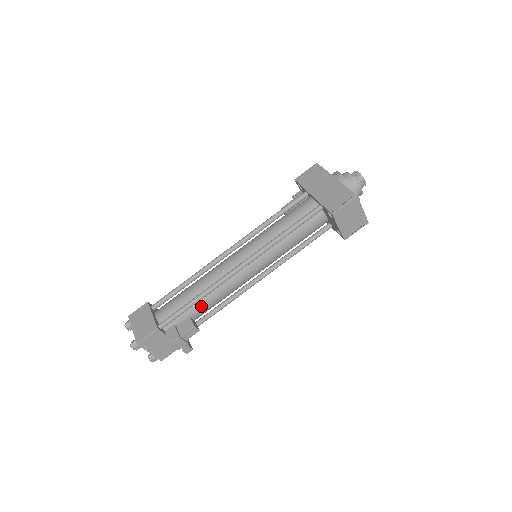
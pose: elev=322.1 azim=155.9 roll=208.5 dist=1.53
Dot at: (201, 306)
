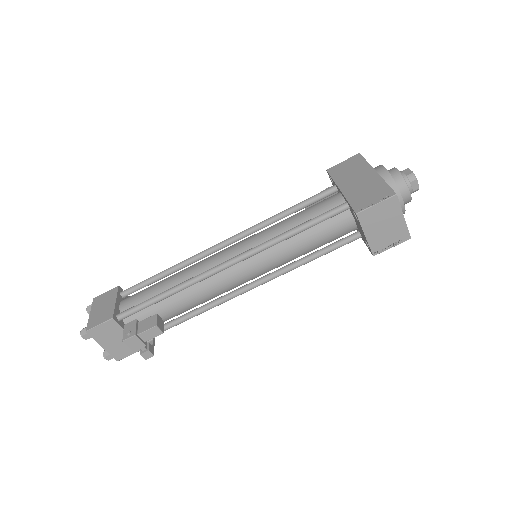
Dot at: (173, 303)
